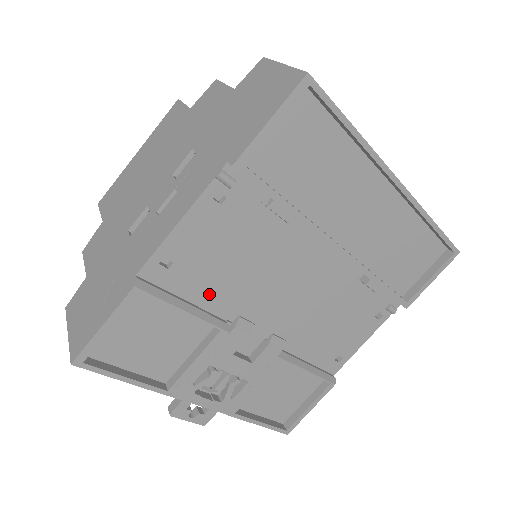
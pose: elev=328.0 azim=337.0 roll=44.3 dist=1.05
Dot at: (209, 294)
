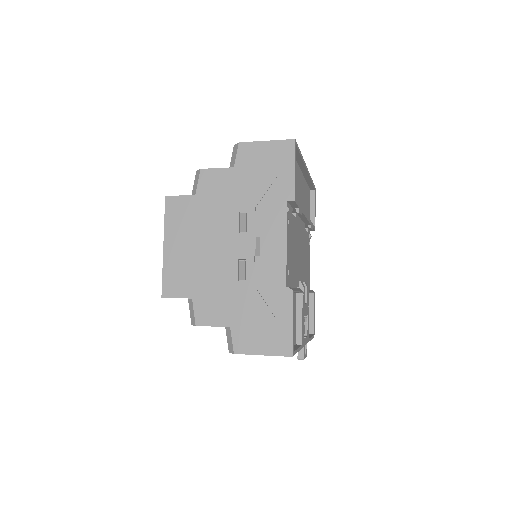
Dot at: (293, 278)
